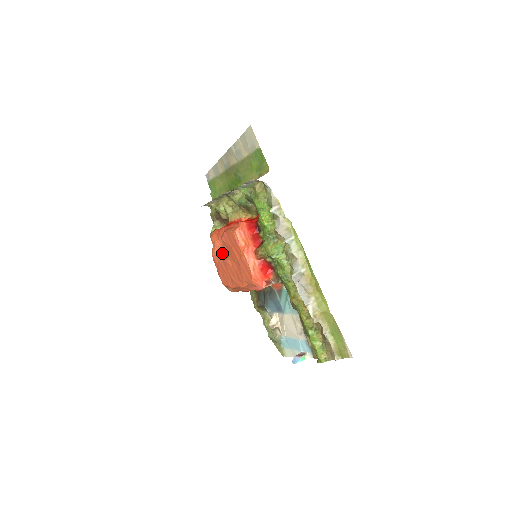
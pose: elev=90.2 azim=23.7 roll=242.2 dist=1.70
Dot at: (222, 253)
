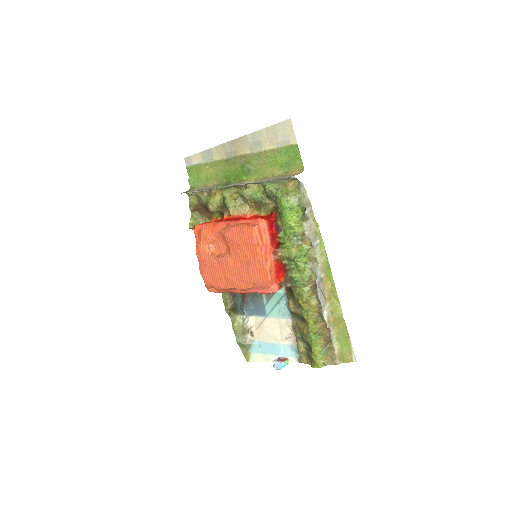
Dot at: (213, 249)
